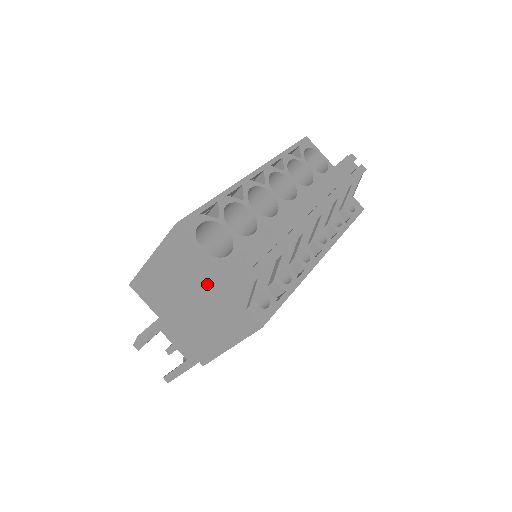
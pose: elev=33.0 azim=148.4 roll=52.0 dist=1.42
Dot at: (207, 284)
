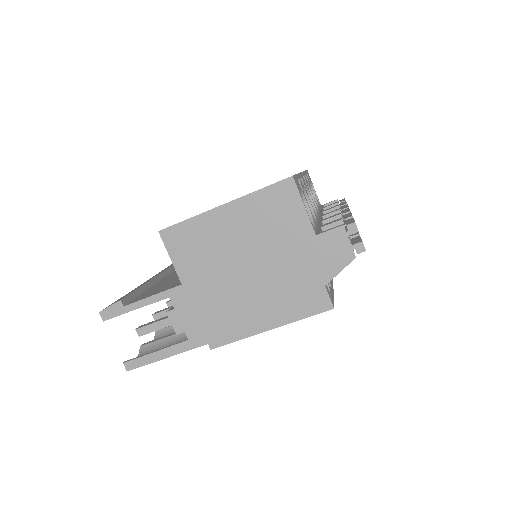
Dot at: (289, 250)
